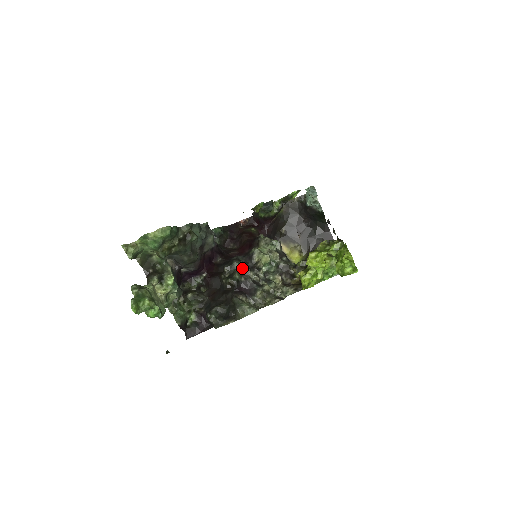
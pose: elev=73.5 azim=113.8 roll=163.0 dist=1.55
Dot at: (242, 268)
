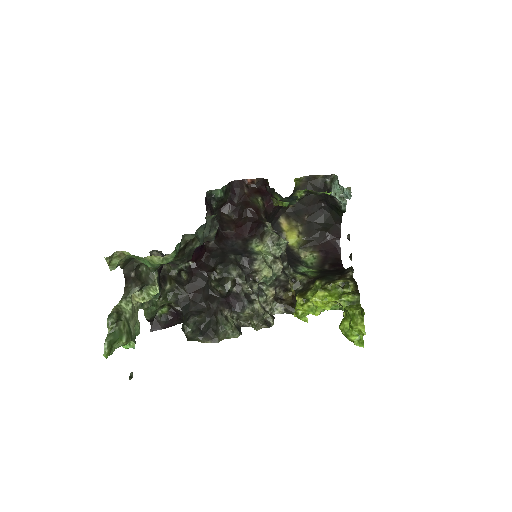
Dot at: (238, 276)
